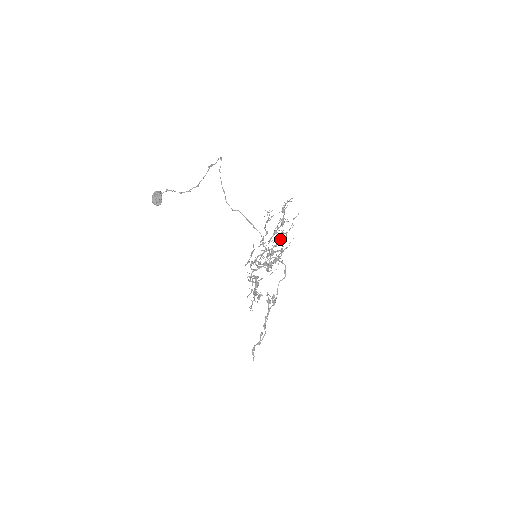
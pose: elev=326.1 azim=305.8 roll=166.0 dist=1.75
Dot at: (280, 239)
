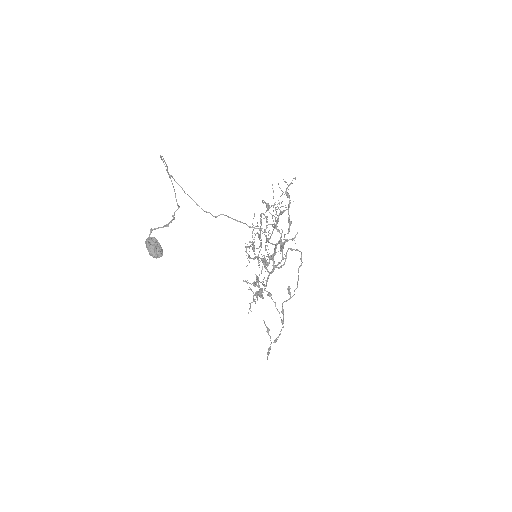
Dot at: (276, 226)
